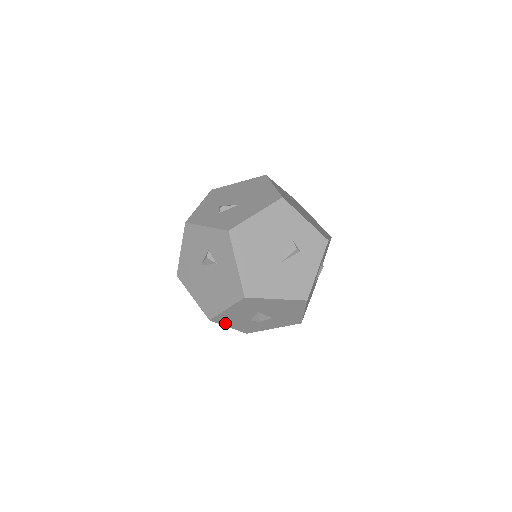
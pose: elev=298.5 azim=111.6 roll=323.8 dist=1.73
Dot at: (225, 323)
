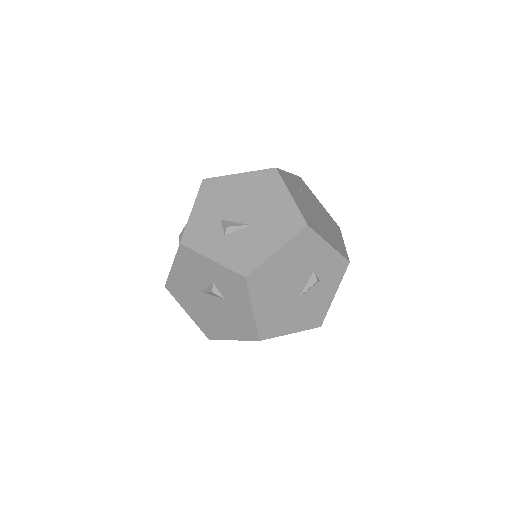
Dot at: occluded
